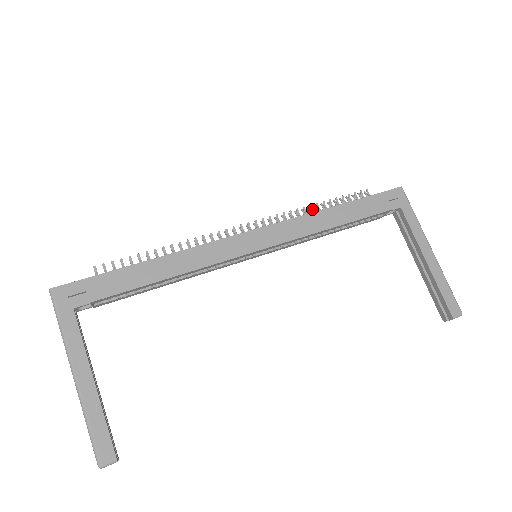
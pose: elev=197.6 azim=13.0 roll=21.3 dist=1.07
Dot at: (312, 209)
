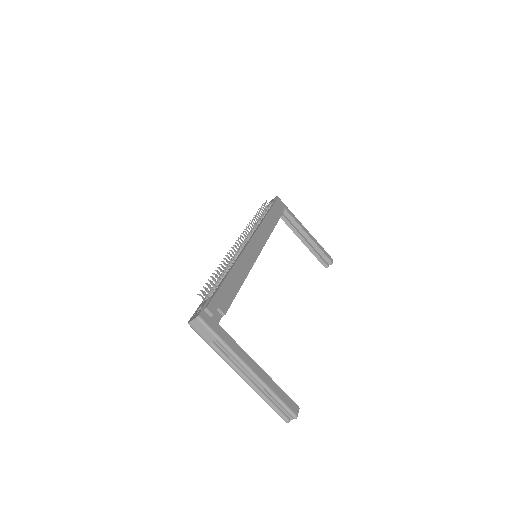
Dot at: (256, 219)
